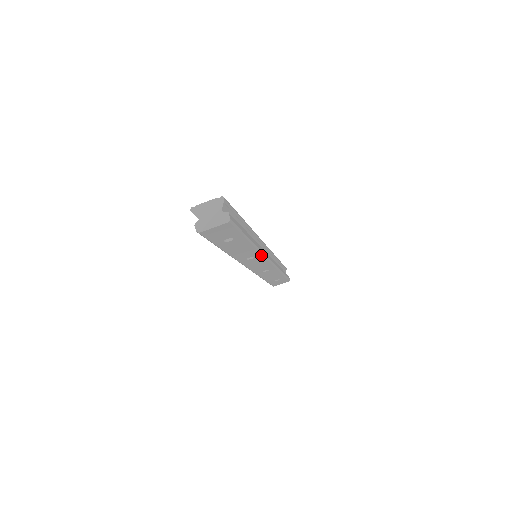
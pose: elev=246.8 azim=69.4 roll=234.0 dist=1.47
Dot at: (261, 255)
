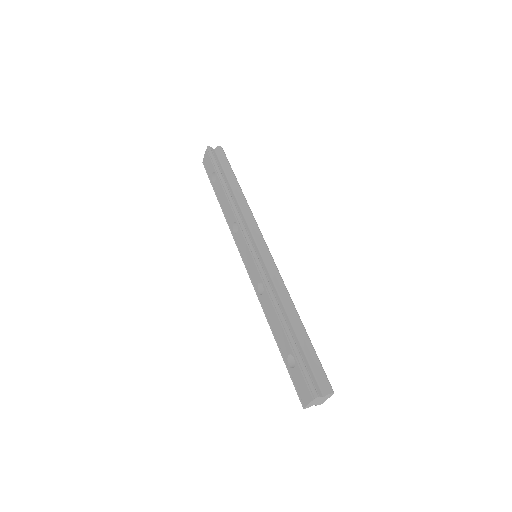
Dot at: (280, 277)
